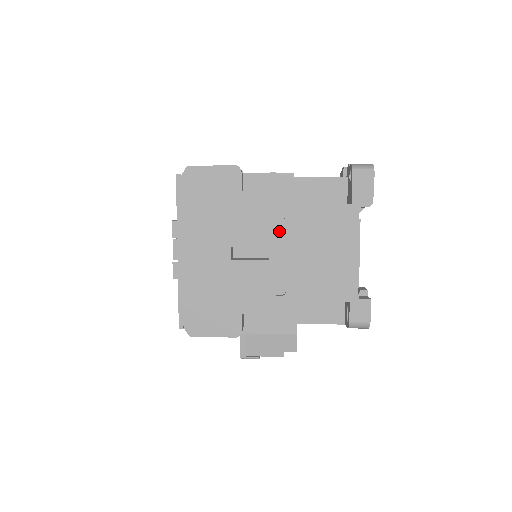
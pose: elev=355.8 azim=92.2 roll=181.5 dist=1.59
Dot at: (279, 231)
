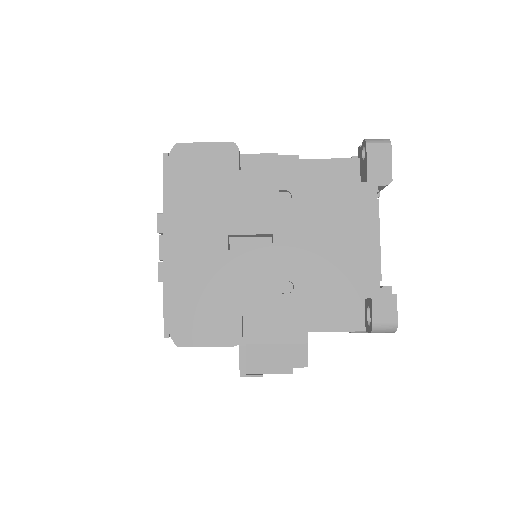
Dot at: (284, 215)
